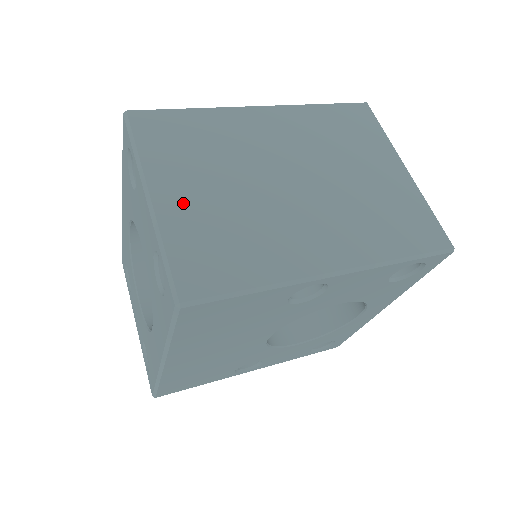
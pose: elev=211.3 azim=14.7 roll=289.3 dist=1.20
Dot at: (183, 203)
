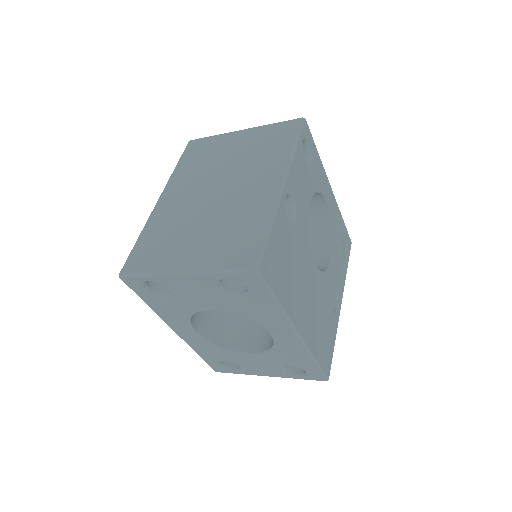
Dot at: (196, 255)
